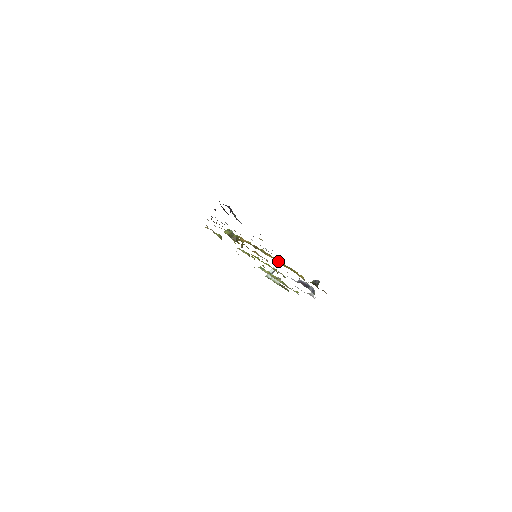
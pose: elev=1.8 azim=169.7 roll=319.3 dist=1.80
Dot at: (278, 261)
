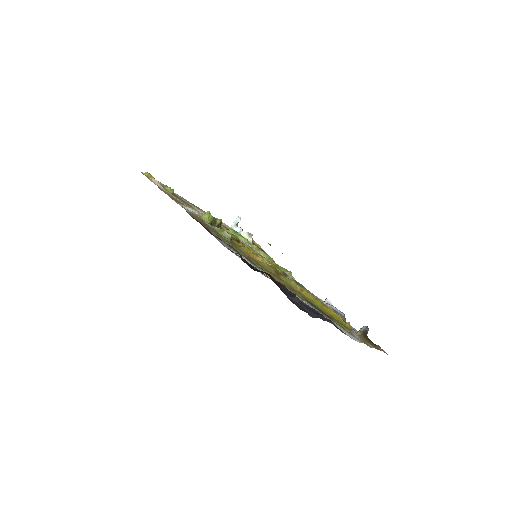
Dot at: (317, 303)
